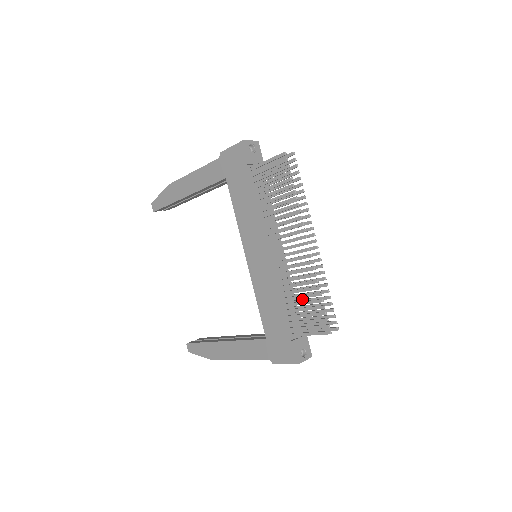
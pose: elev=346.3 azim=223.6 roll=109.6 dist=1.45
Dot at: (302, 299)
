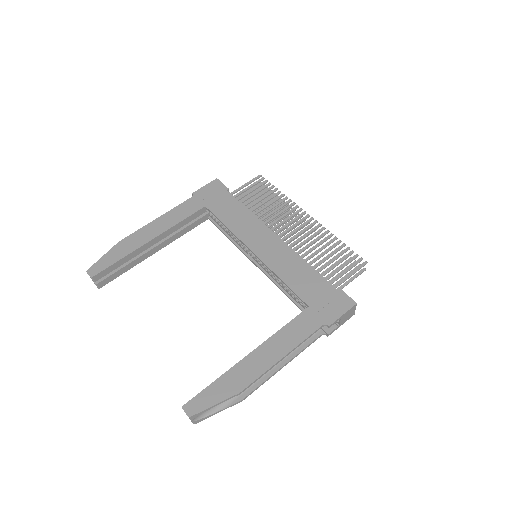
Dot at: occluded
